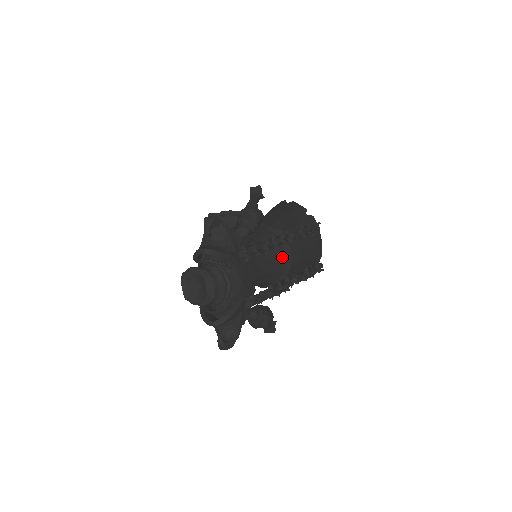
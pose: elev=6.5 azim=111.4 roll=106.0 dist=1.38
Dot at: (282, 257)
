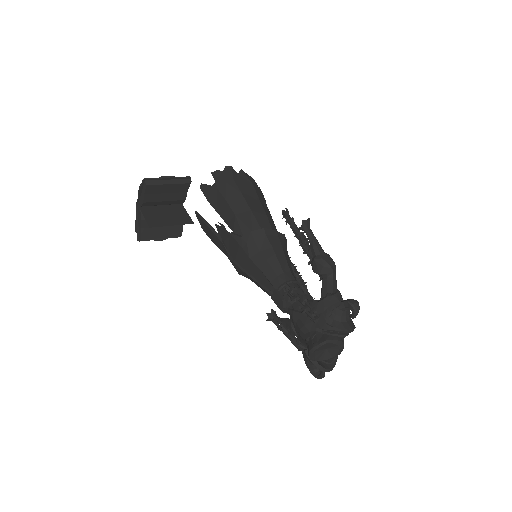
Dot at: occluded
